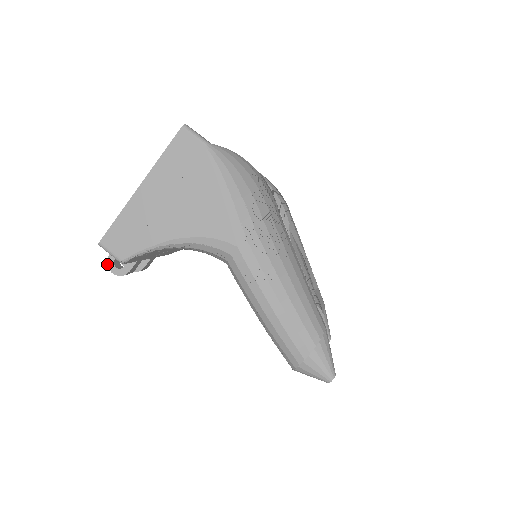
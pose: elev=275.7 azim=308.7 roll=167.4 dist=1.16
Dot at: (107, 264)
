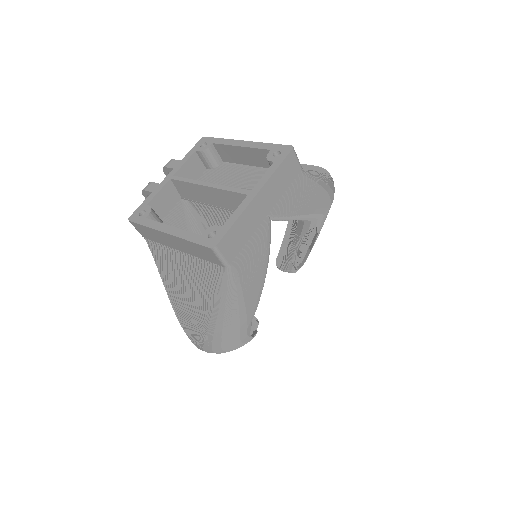
Dot at: occluded
